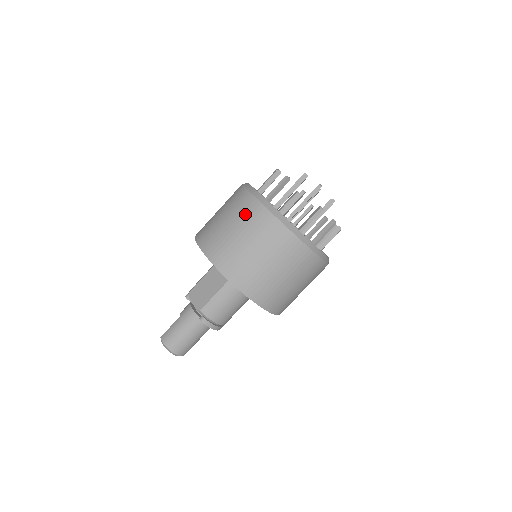
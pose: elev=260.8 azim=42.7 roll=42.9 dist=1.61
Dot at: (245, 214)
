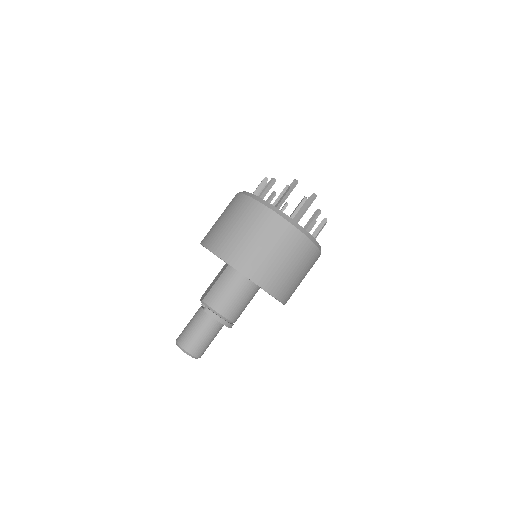
Dot at: (229, 205)
